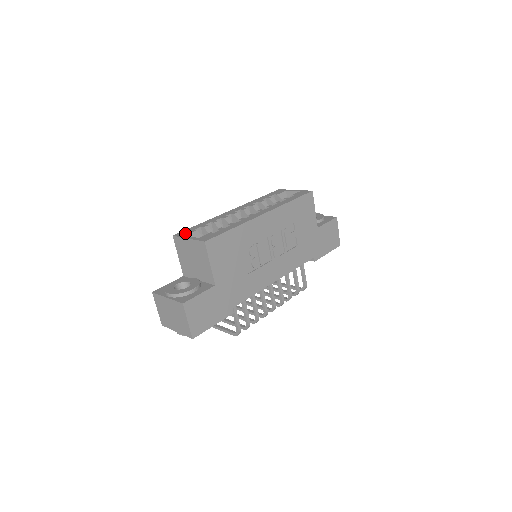
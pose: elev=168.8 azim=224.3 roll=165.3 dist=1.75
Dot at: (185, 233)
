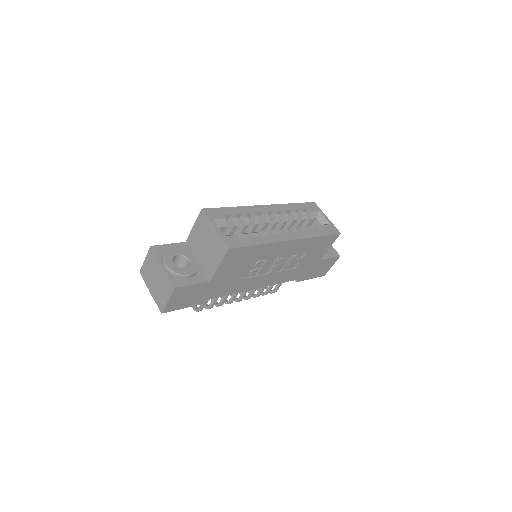
Dot at: (214, 215)
